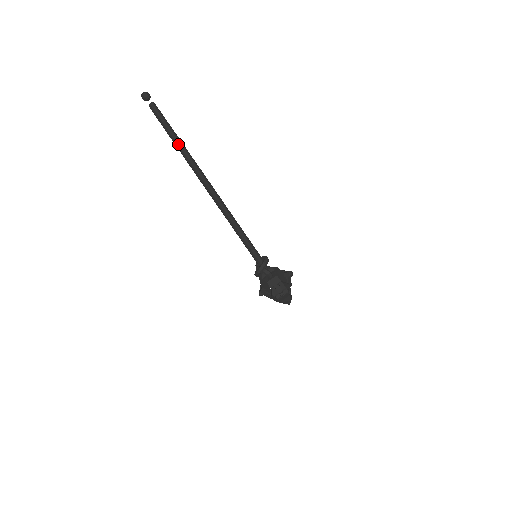
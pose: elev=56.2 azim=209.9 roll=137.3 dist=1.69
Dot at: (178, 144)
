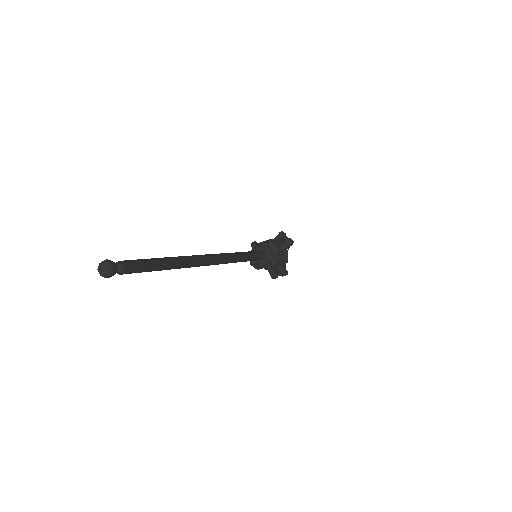
Dot at: (167, 269)
